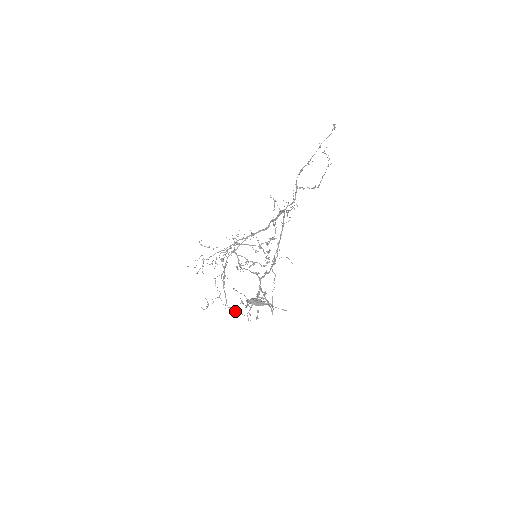
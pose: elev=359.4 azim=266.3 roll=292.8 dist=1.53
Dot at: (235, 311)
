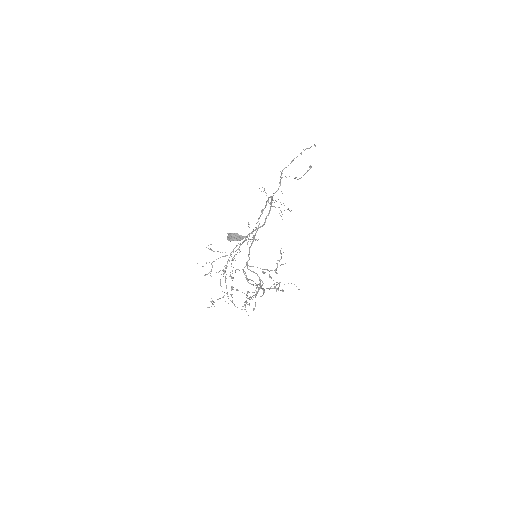
Dot at: (235, 306)
